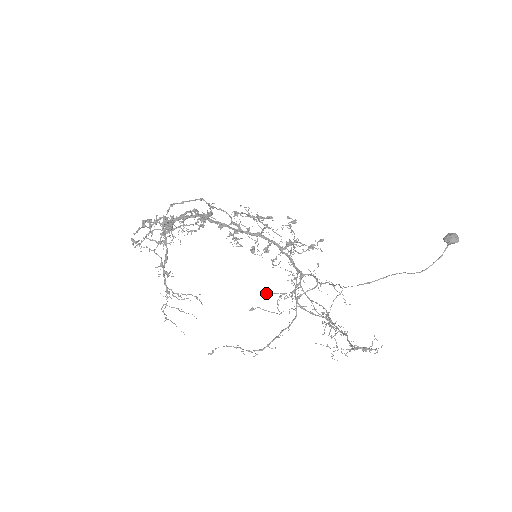
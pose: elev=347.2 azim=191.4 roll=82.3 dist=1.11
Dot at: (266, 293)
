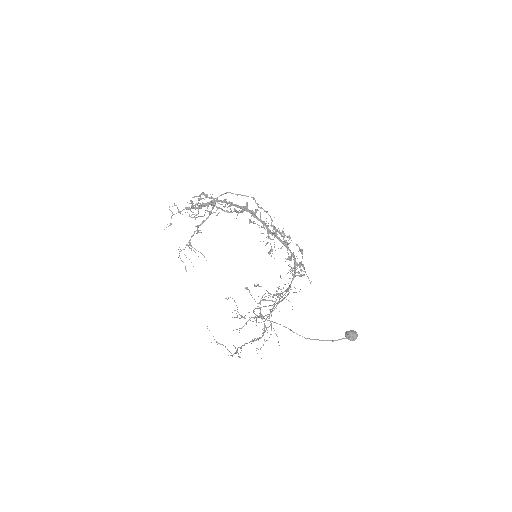
Dot at: (258, 284)
